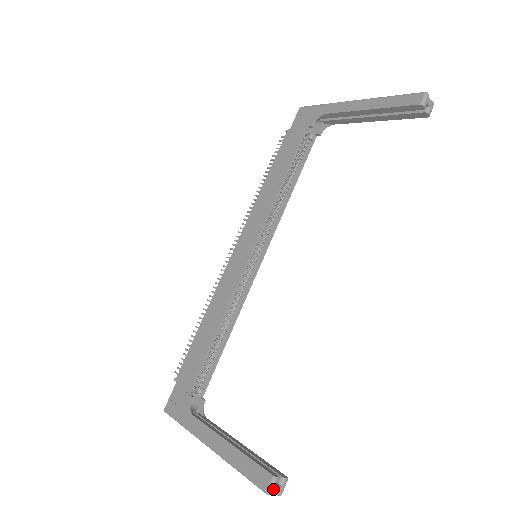
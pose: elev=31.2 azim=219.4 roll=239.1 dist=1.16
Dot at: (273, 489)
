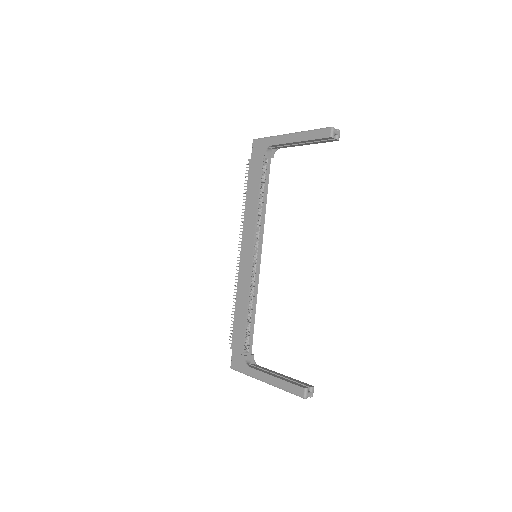
Dot at: (307, 395)
